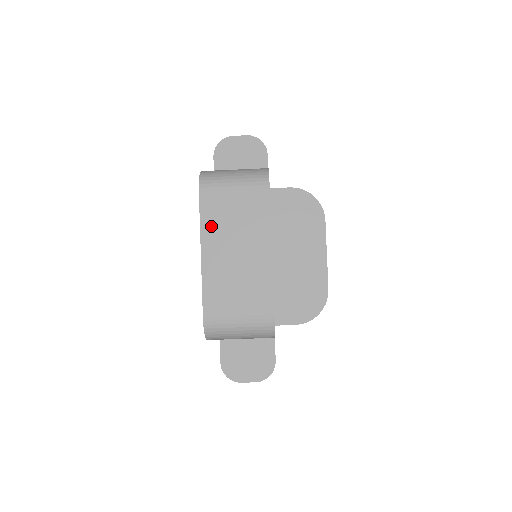
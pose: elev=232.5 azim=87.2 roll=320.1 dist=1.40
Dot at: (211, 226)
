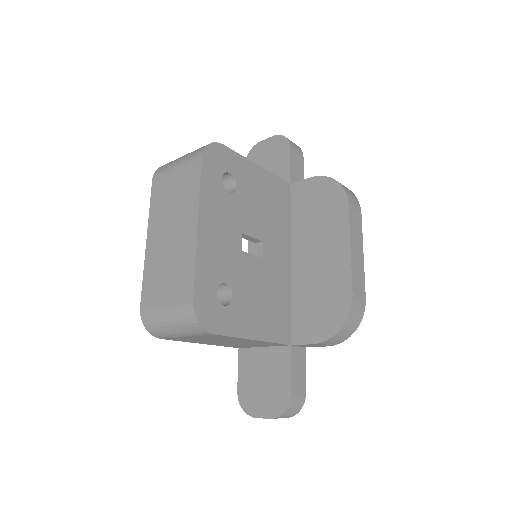
Dot at: (156, 211)
